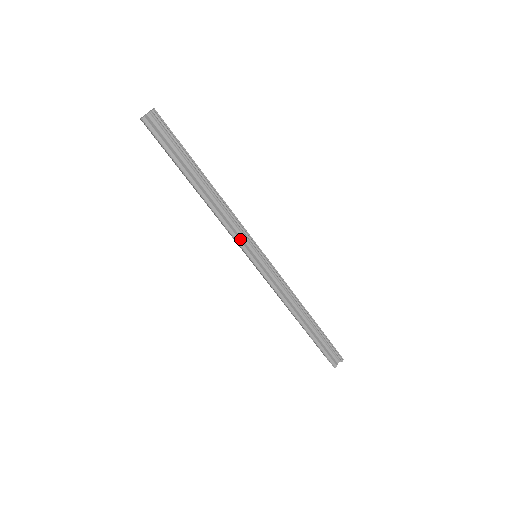
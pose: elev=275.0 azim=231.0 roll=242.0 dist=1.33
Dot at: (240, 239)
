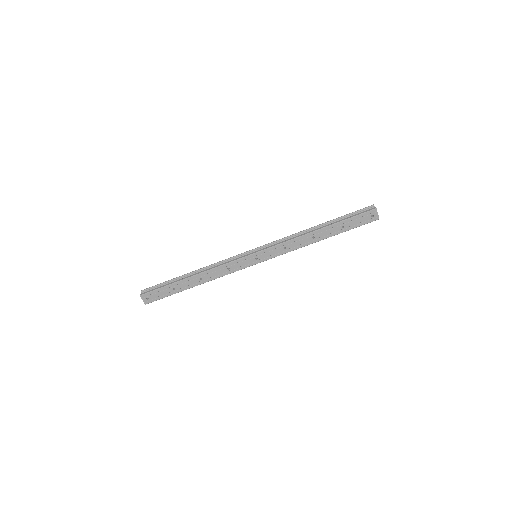
Dot at: (235, 260)
